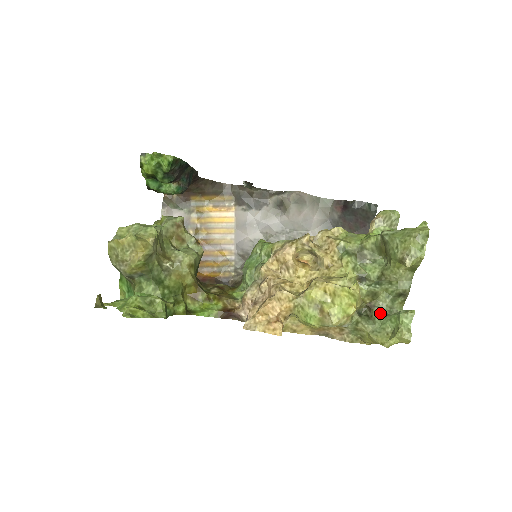
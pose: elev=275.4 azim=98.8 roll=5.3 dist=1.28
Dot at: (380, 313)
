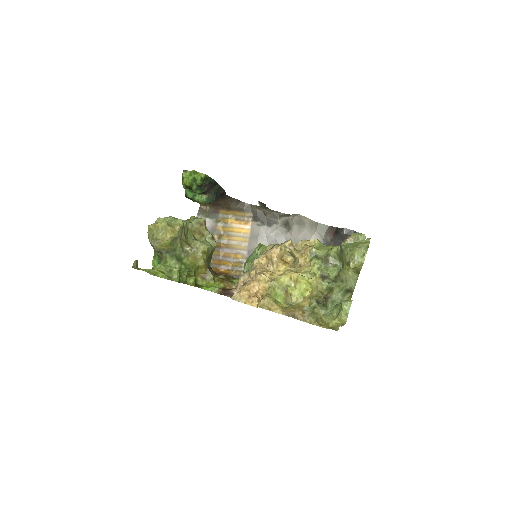
Dot at: (332, 303)
